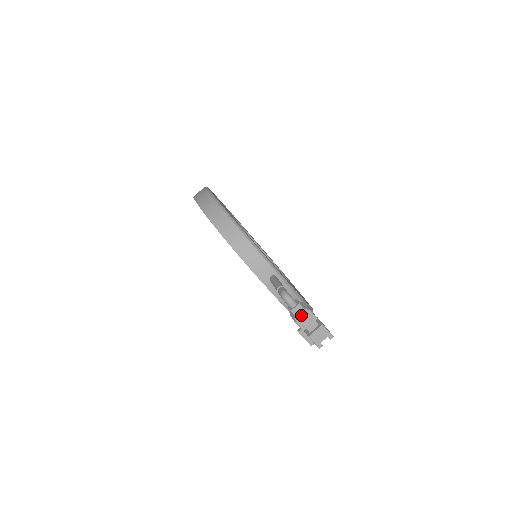
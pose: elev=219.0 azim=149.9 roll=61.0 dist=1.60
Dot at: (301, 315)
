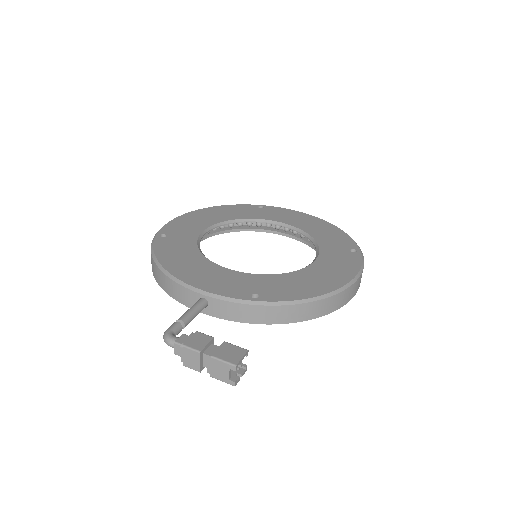
Dot at: (182, 356)
